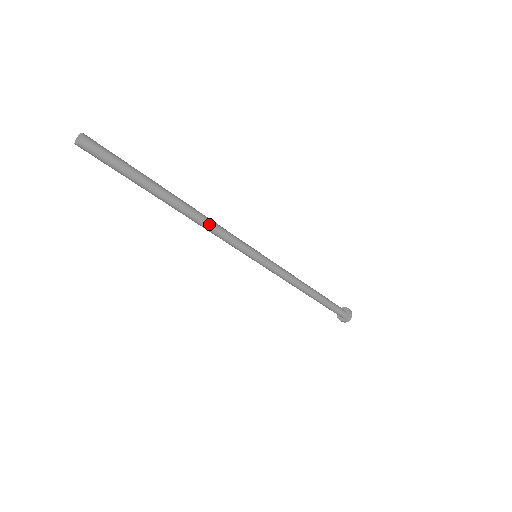
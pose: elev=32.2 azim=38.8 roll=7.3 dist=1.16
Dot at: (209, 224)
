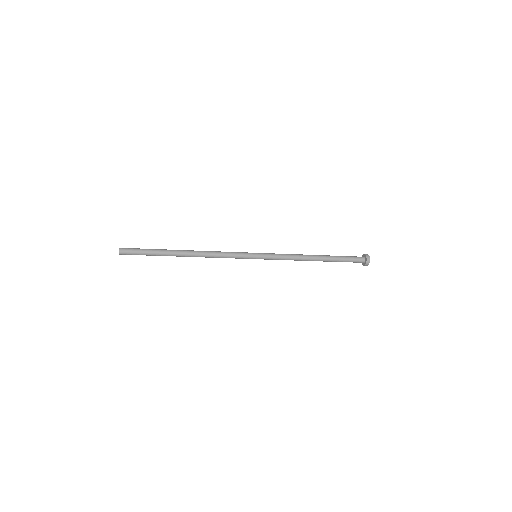
Dot at: (209, 255)
